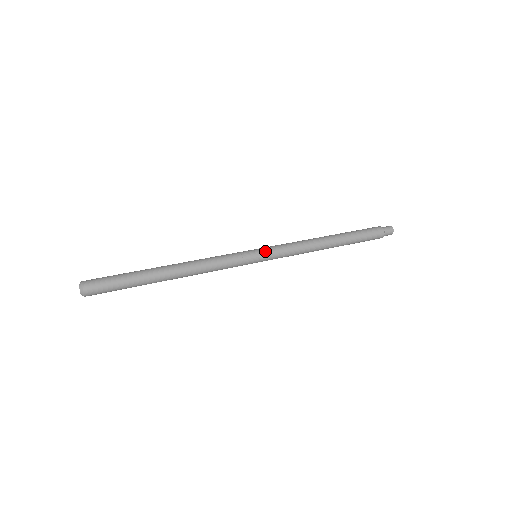
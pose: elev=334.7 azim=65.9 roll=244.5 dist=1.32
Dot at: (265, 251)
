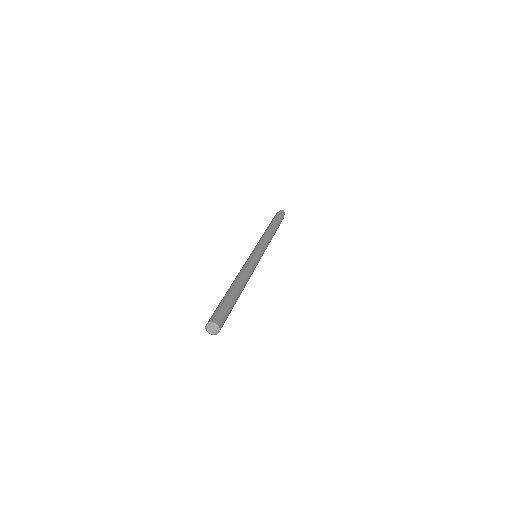
Dot at: (256, 248)
